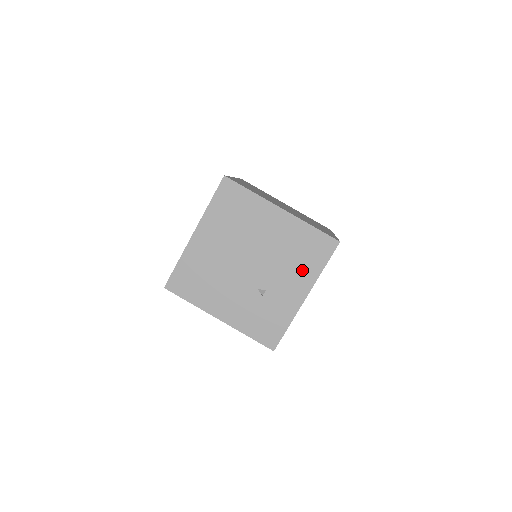
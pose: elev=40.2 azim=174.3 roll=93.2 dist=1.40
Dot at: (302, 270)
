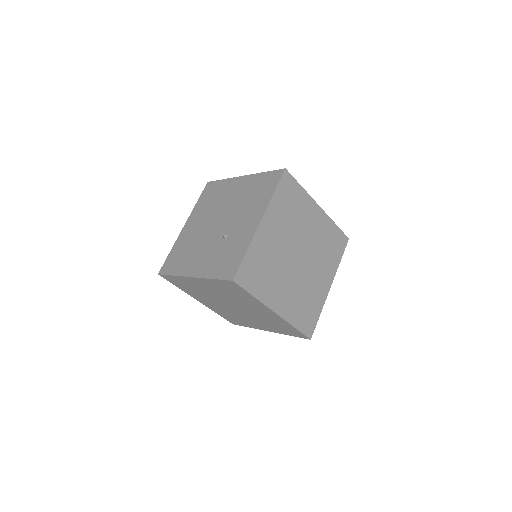
Dot at: (257, 204)
